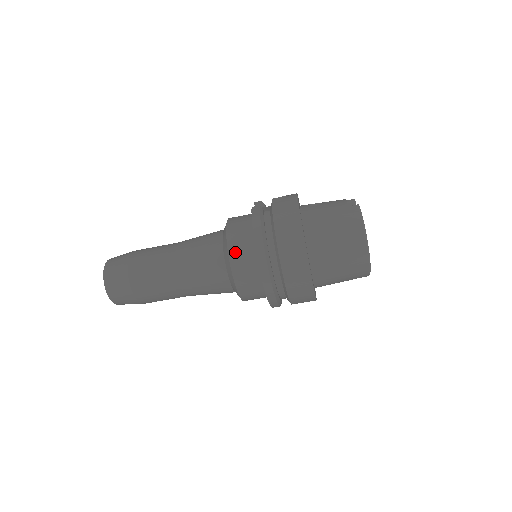
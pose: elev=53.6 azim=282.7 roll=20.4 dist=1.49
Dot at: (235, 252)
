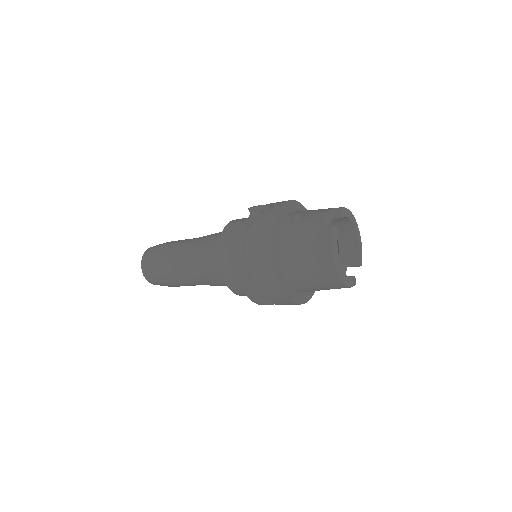
Dot at: (224, 267)
